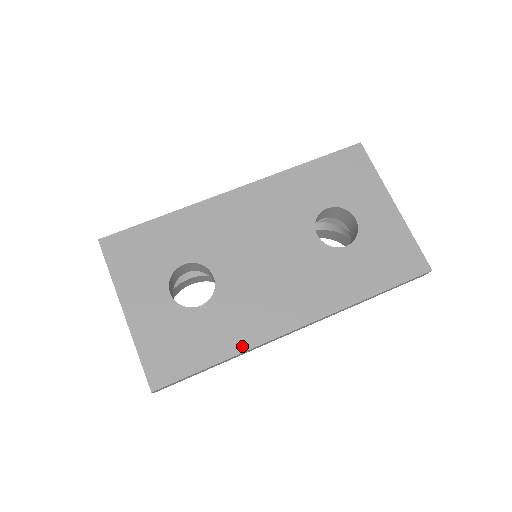
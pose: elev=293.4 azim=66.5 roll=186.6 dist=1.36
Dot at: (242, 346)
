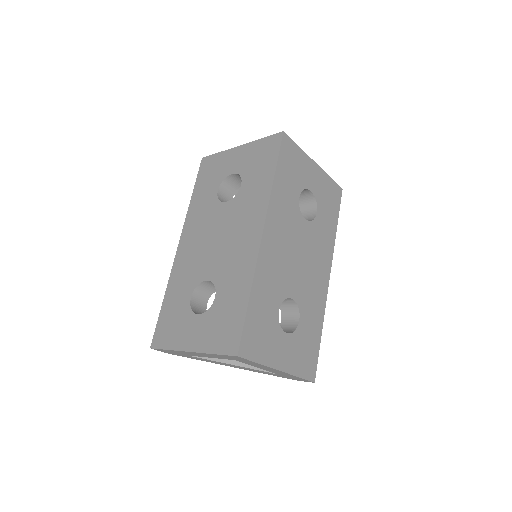
Dot at: (322, 315)
